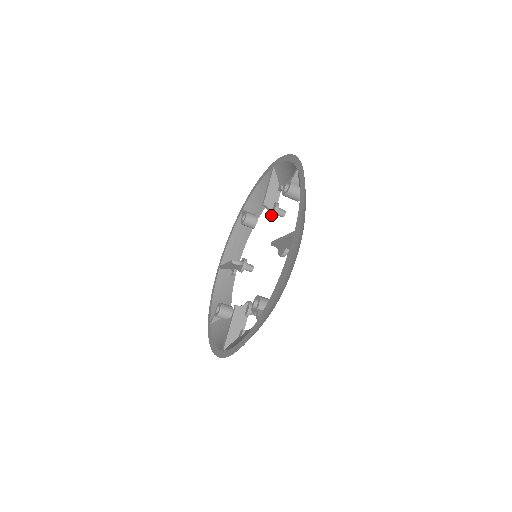
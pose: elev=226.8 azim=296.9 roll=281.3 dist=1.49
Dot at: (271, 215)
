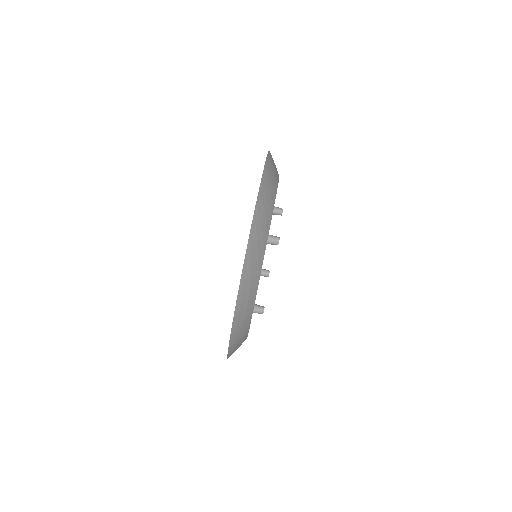
Dot at: occluded
